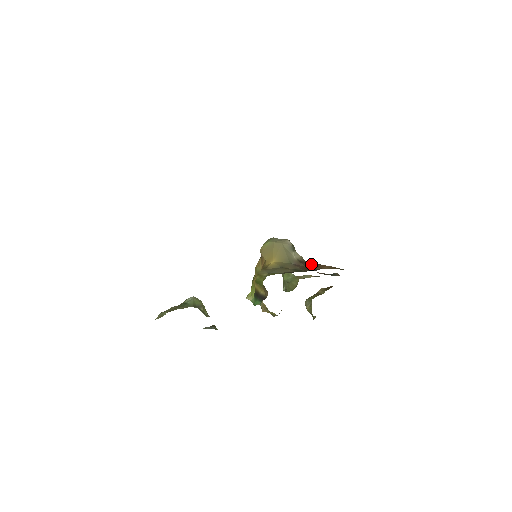
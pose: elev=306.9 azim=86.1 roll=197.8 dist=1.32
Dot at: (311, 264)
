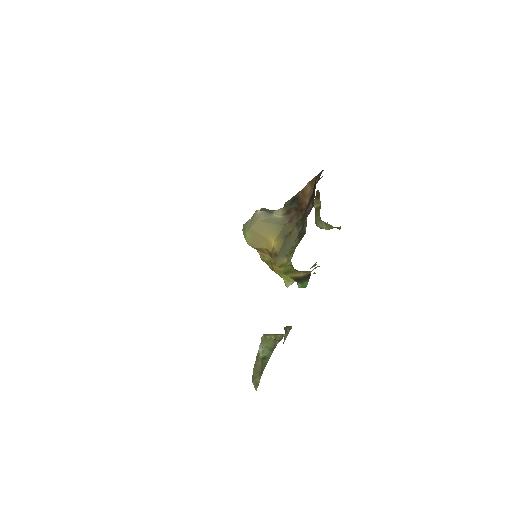
Dot at: (295, 203)
